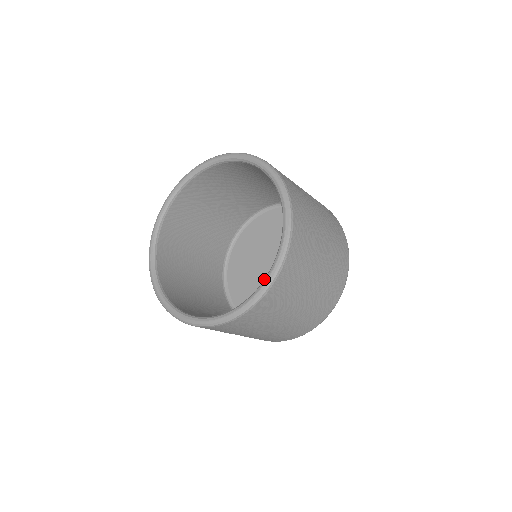
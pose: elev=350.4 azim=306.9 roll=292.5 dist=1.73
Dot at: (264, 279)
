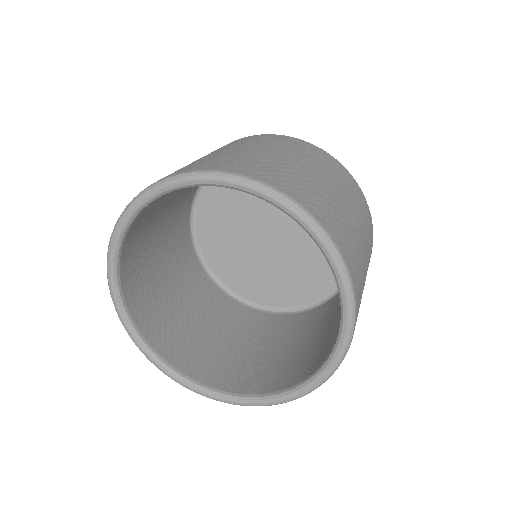
Dot at: (331, 356)
